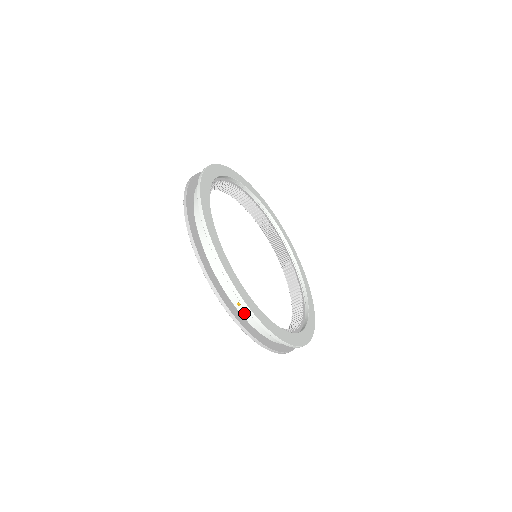
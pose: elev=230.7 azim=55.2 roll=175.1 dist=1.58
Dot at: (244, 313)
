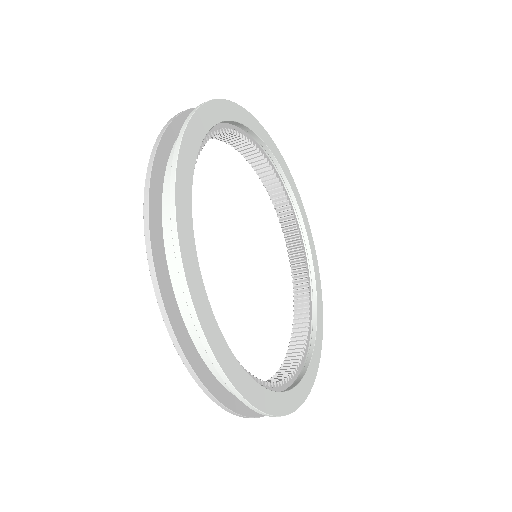
Dot at: occluded
